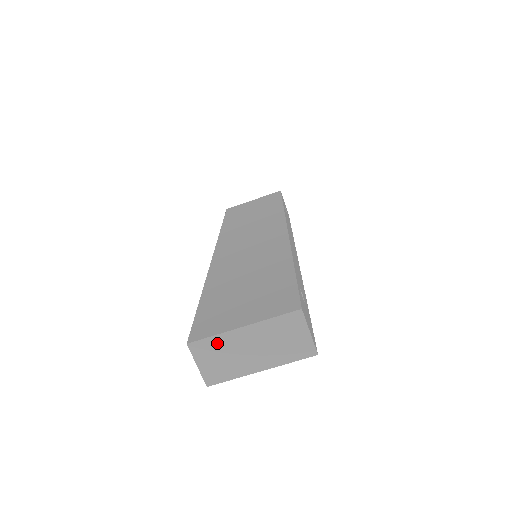
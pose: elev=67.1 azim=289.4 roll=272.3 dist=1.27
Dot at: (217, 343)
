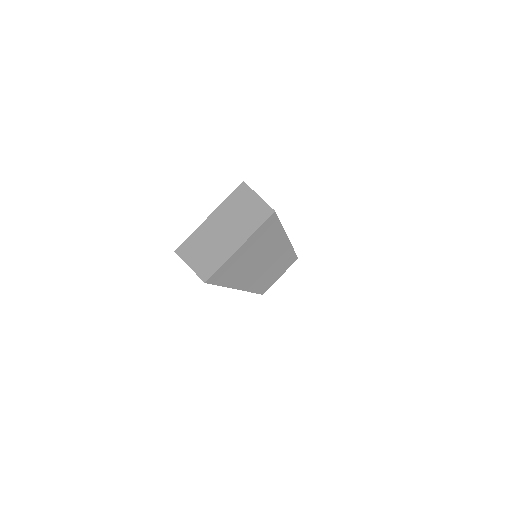
Dot at: (196, 240)
